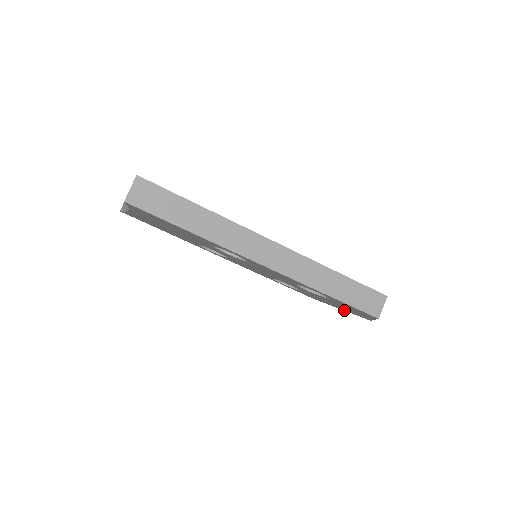
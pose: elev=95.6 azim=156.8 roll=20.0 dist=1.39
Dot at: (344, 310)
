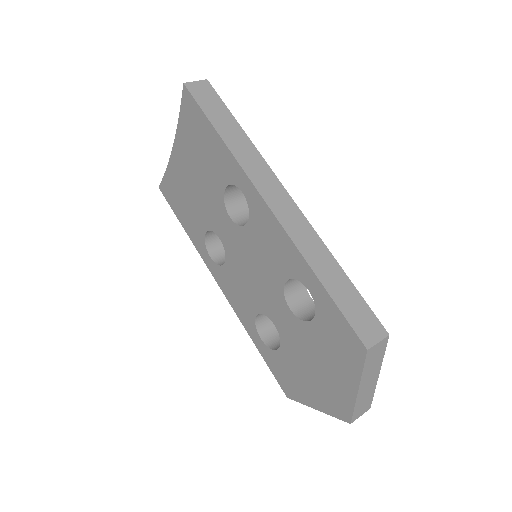
Dot at: (320, 407)
